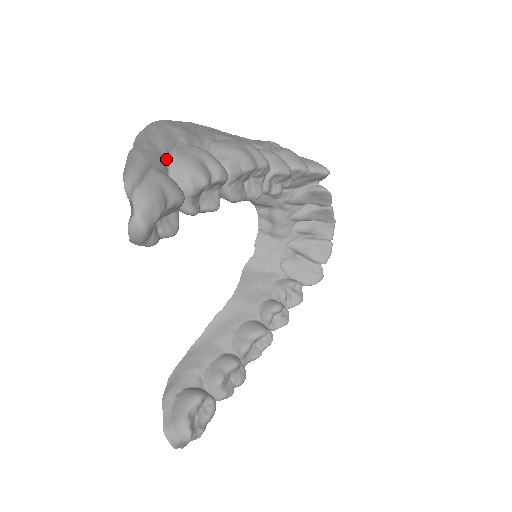
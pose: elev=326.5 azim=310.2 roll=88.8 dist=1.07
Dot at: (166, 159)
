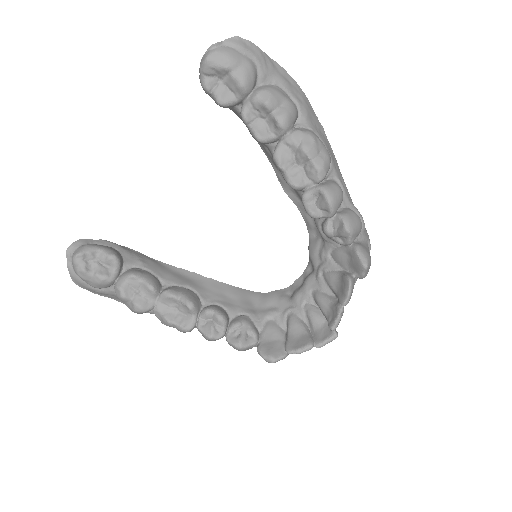
Dot at: (271, 82)
